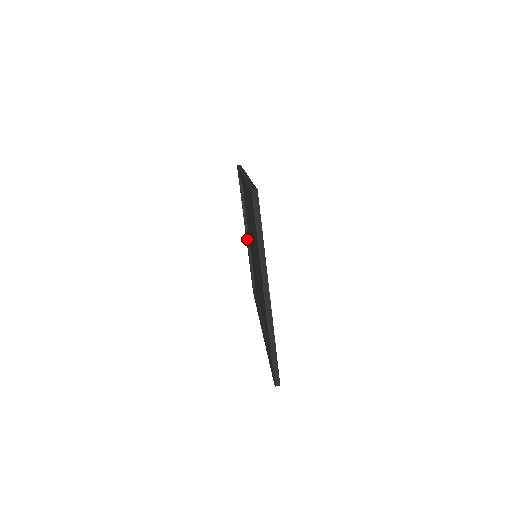
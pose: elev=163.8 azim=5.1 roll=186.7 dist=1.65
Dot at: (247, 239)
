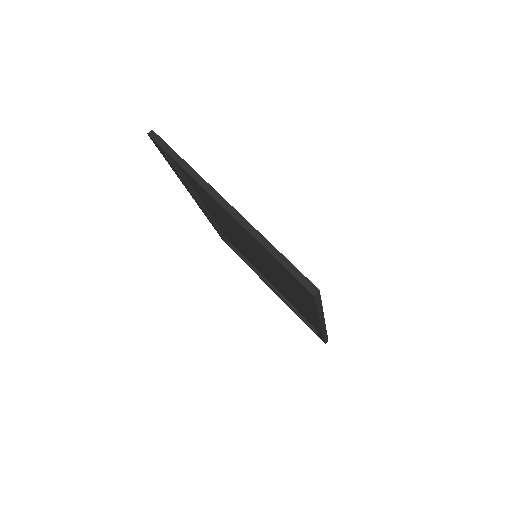
Dot at: (274, 291)
